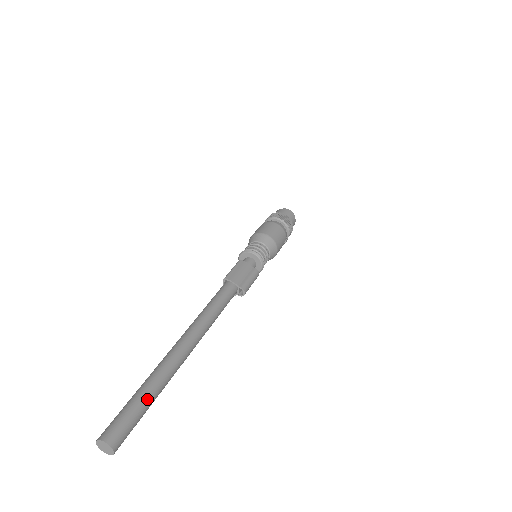
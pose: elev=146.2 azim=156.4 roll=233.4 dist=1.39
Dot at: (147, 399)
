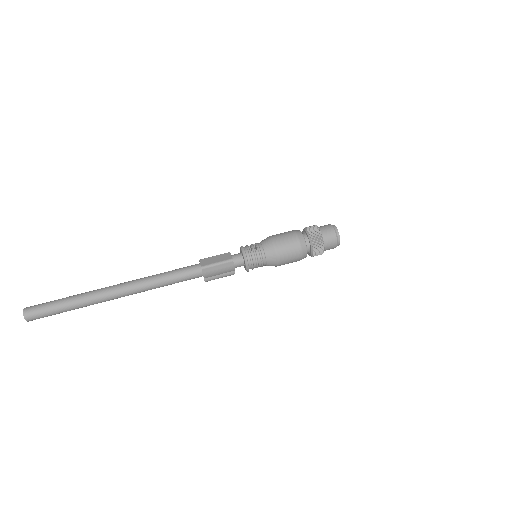
Dot at: occluded
